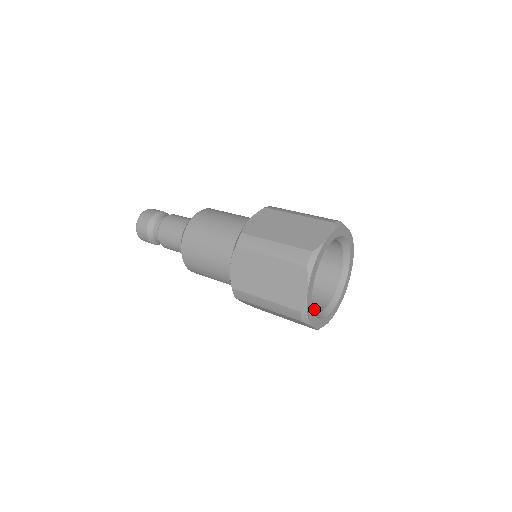
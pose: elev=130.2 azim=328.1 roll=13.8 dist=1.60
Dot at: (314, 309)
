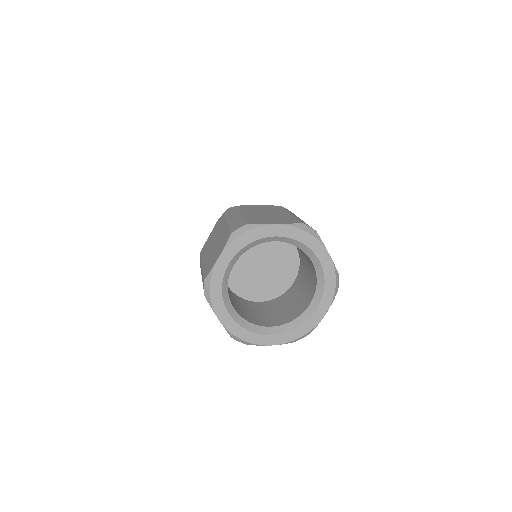
Dot at: (246, 317)
